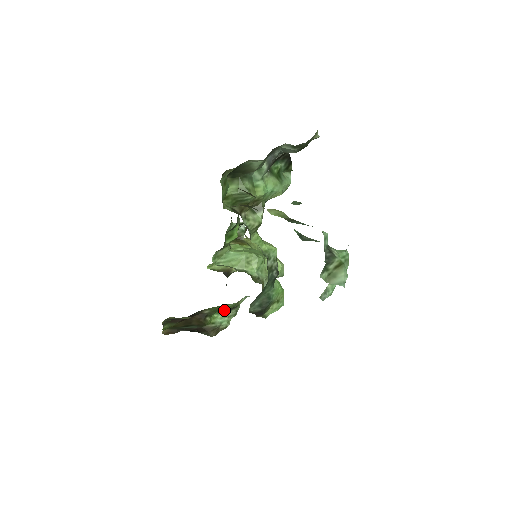
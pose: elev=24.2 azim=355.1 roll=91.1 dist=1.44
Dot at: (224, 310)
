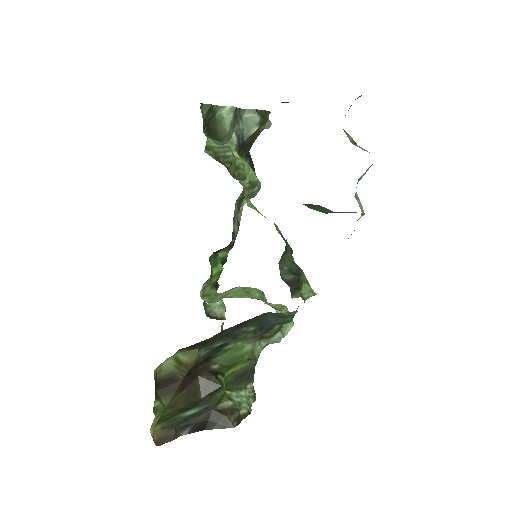
Dot at: (237, 384)
